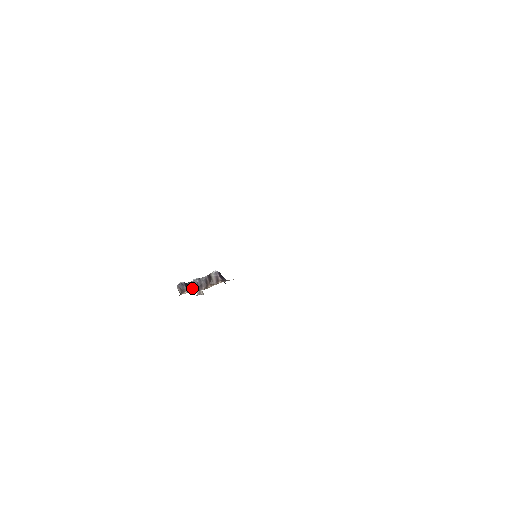
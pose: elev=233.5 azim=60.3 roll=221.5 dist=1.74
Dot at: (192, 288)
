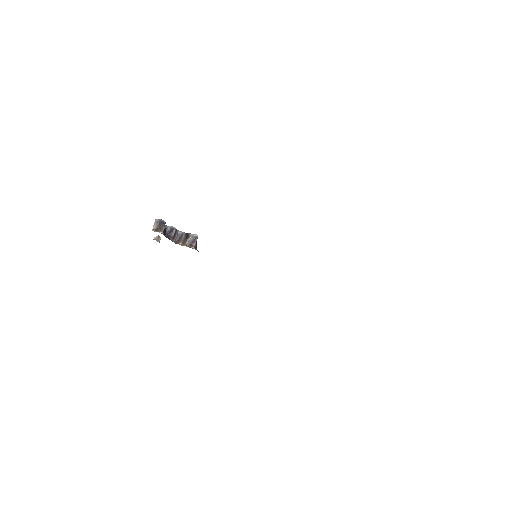
Dot at: (165, 232)
